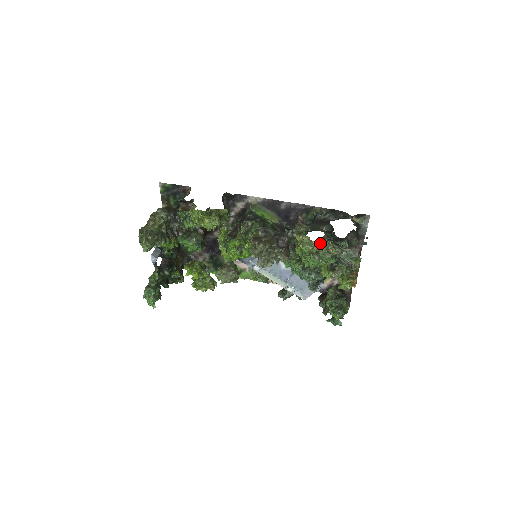
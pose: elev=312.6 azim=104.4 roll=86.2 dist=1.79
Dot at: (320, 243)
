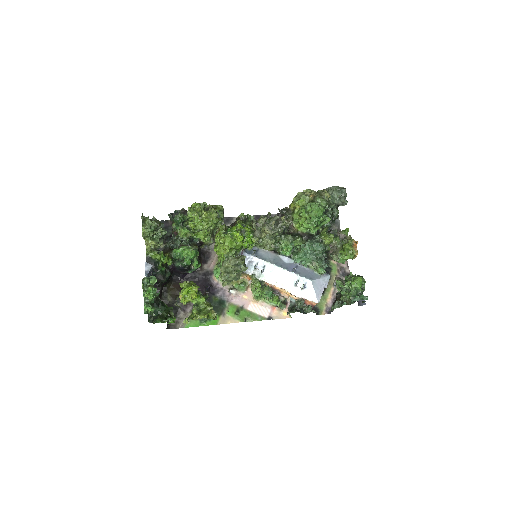
Dot at: (313, 191)
